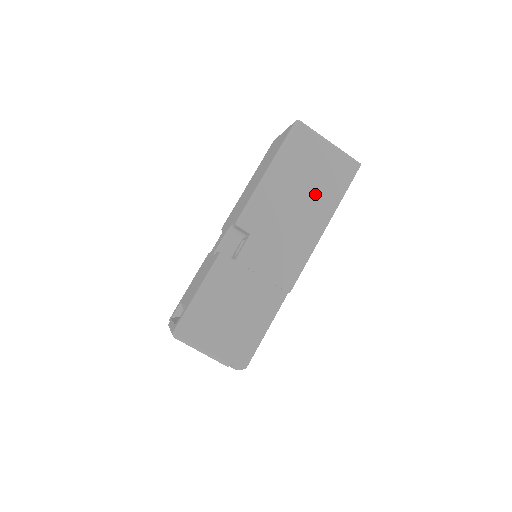
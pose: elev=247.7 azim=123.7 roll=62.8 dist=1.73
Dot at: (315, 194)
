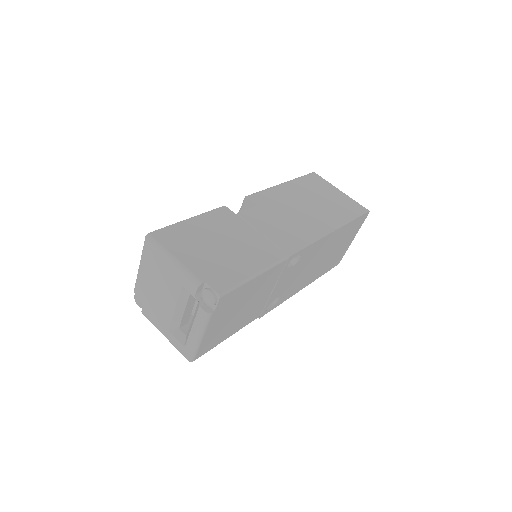
Dot at: (325, 209)
